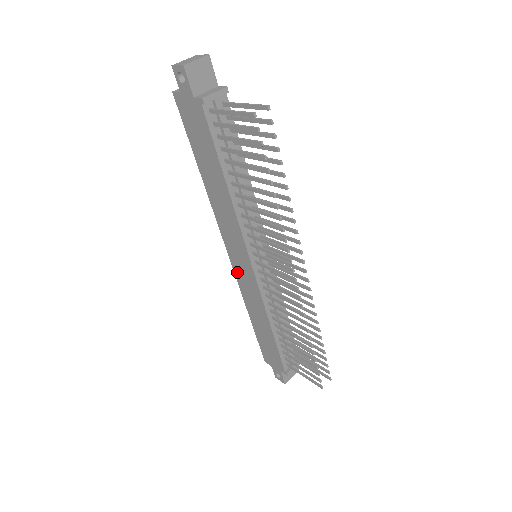
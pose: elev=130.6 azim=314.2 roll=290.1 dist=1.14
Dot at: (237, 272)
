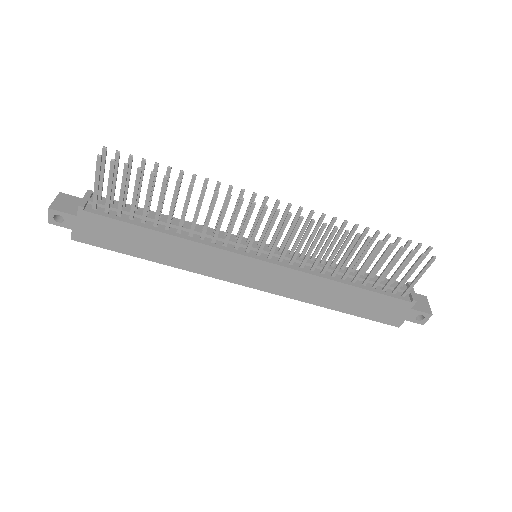
Dot at: (268, 288)
